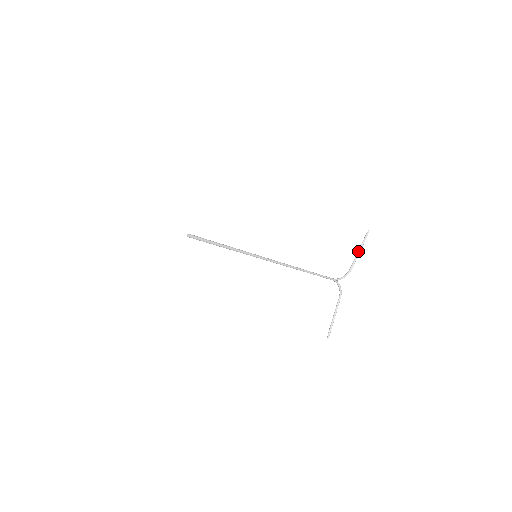
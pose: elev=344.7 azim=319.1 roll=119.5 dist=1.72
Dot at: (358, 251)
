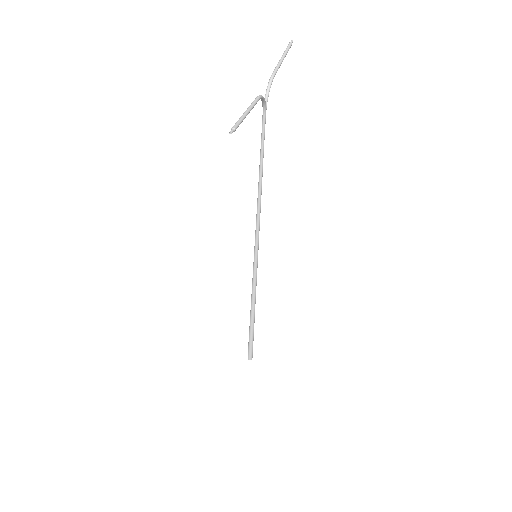
Dot at: (280, 59)
